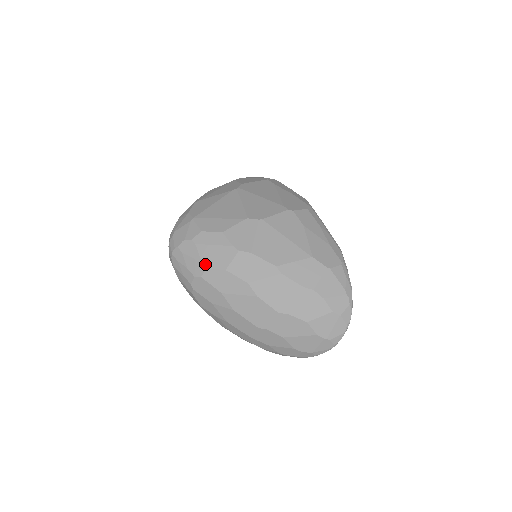
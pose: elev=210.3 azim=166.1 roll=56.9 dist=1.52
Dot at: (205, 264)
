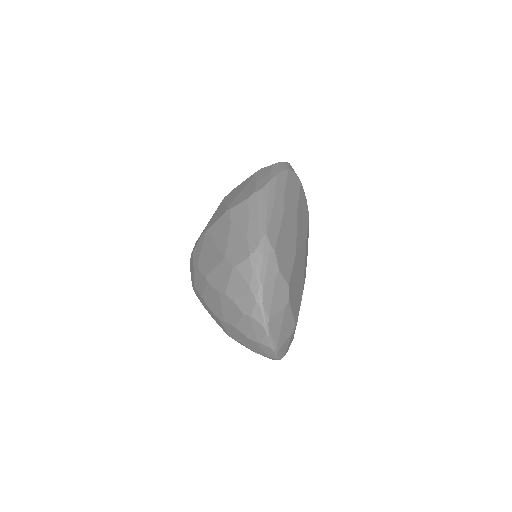
Dot at: (192, 284)
